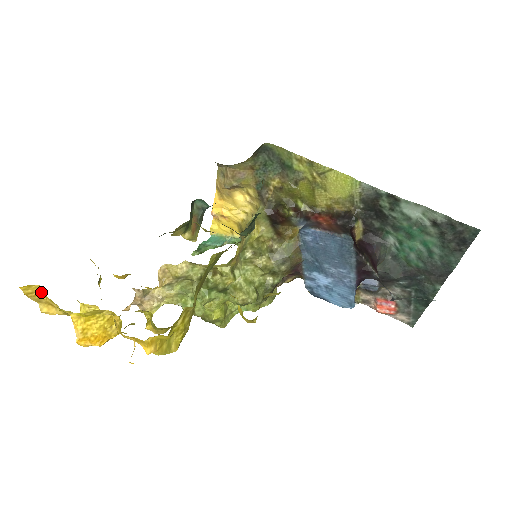
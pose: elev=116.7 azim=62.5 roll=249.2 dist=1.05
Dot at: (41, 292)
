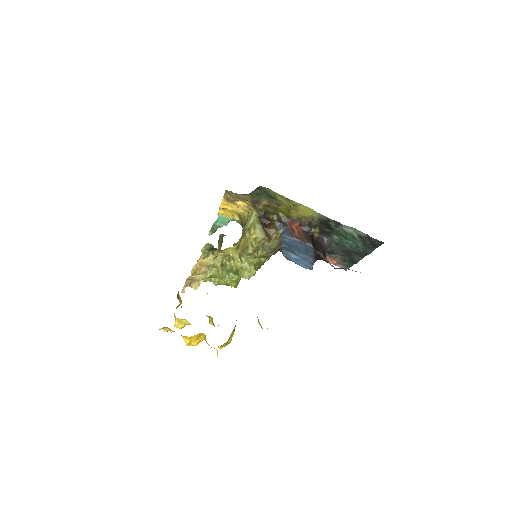
Dot at: (166, 327)
